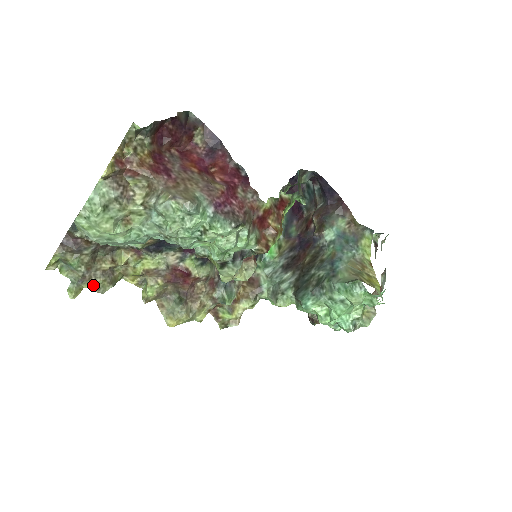
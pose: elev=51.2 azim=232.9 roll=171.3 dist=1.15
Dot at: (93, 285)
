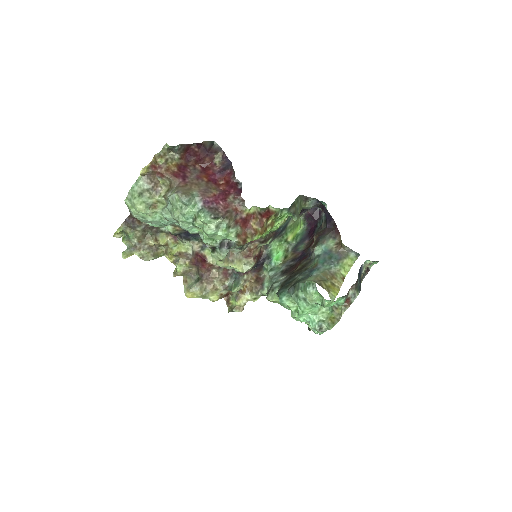
Dot at: (141, 254)
